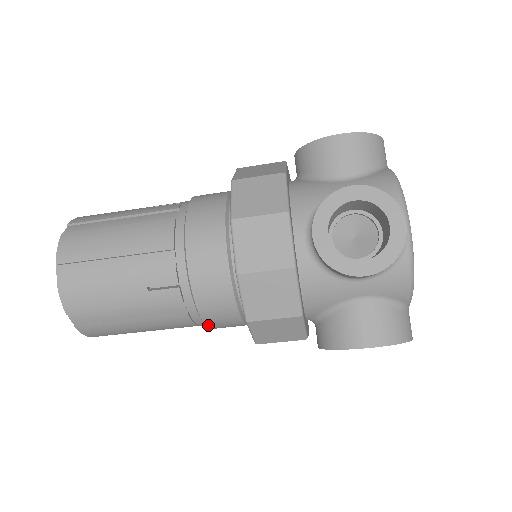
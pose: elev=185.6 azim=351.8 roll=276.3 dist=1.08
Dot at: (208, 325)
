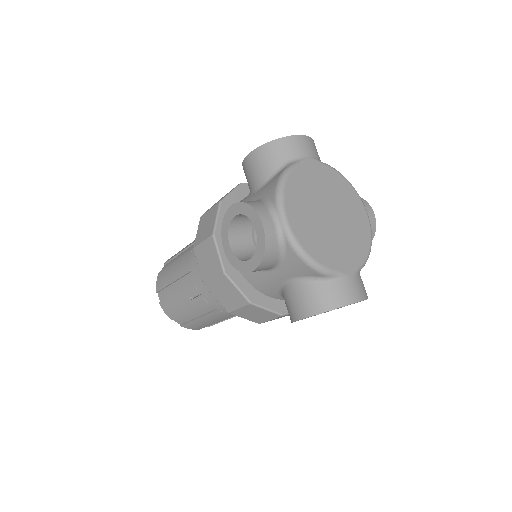
Dot at: occluded
